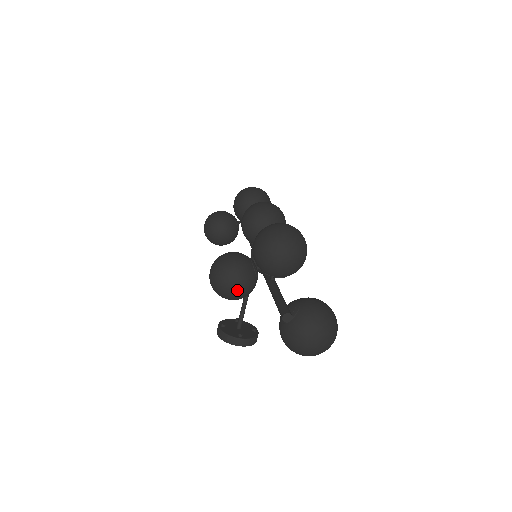
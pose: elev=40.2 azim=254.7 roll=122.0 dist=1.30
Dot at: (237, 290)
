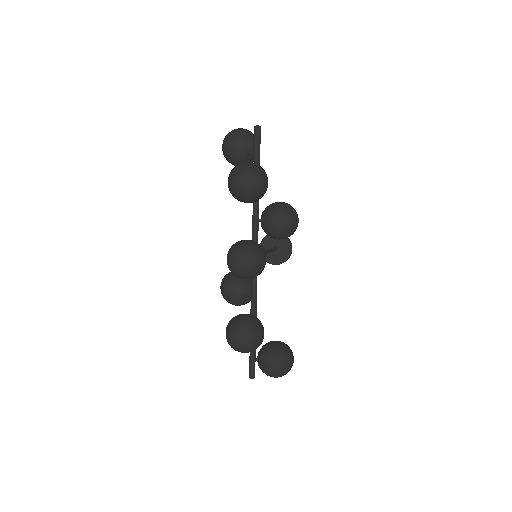
Dot at: occluded
